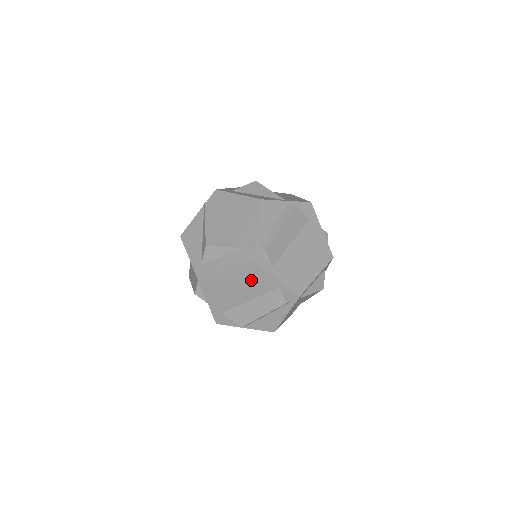
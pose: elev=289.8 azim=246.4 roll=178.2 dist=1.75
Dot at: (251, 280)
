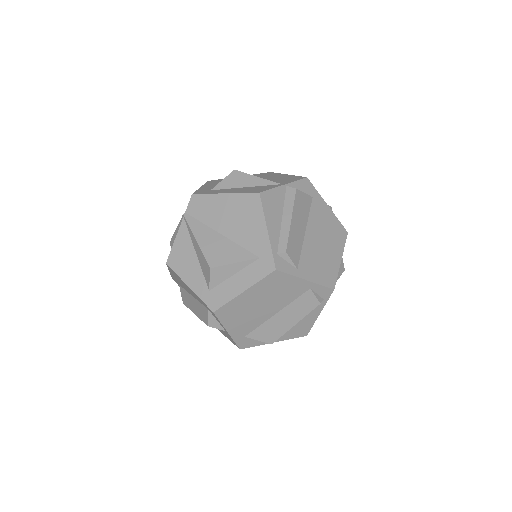
Dot at: (276, 291)
